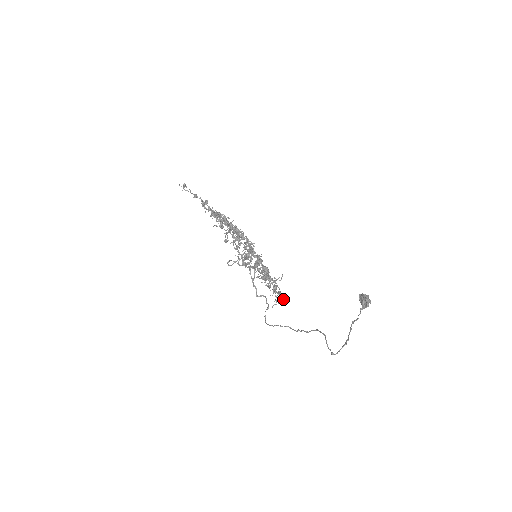
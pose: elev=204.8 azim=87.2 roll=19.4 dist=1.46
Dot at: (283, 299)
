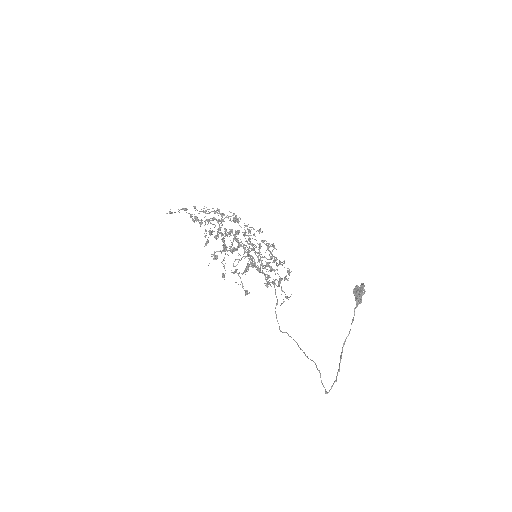
Dot at: (291, 271)
